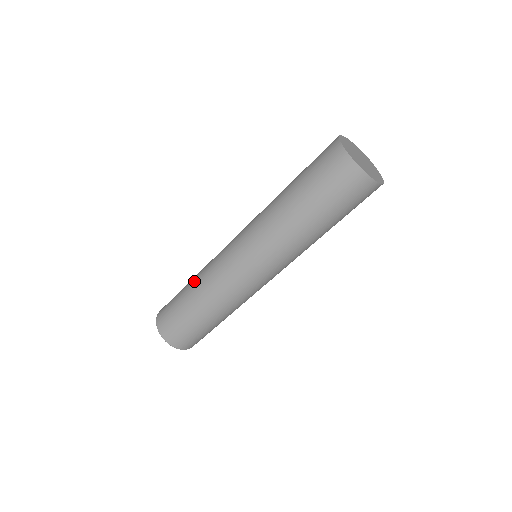
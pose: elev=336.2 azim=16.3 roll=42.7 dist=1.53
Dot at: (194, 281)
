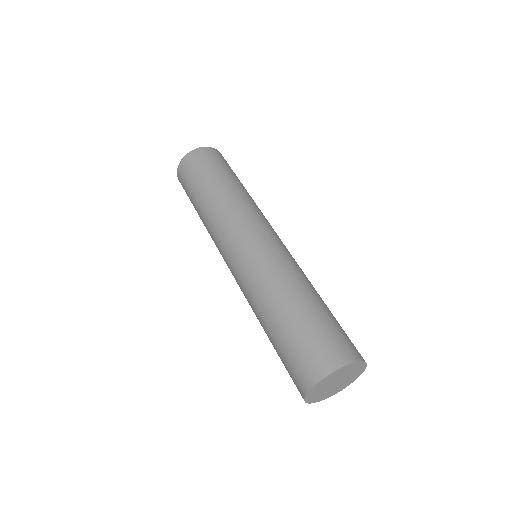
Dot at: (215, 196)
